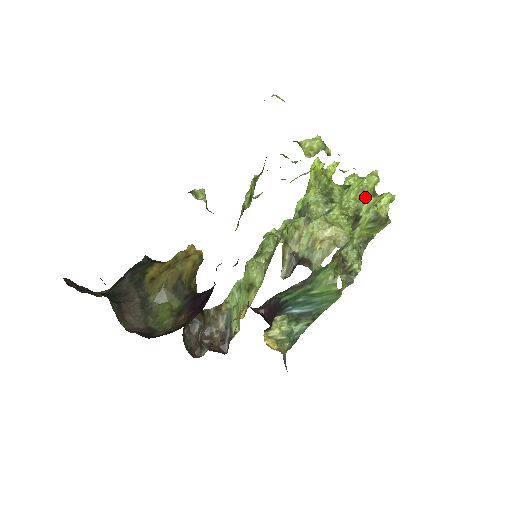
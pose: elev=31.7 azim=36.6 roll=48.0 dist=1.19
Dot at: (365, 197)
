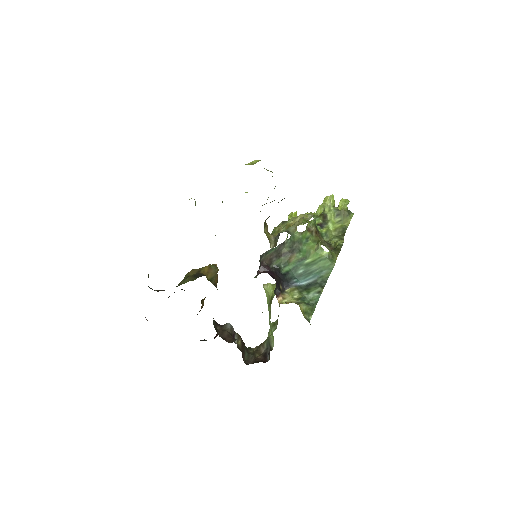
Dot at: occluded
